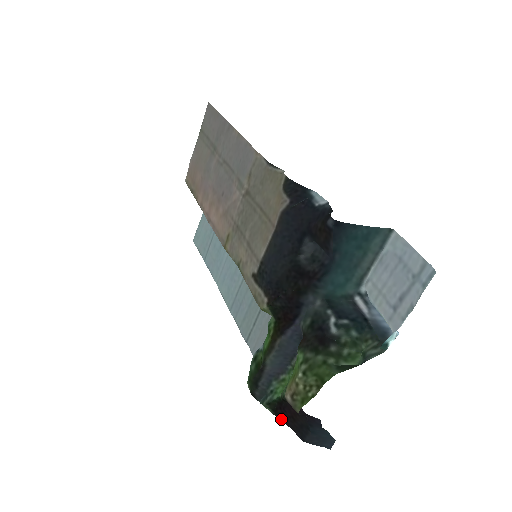
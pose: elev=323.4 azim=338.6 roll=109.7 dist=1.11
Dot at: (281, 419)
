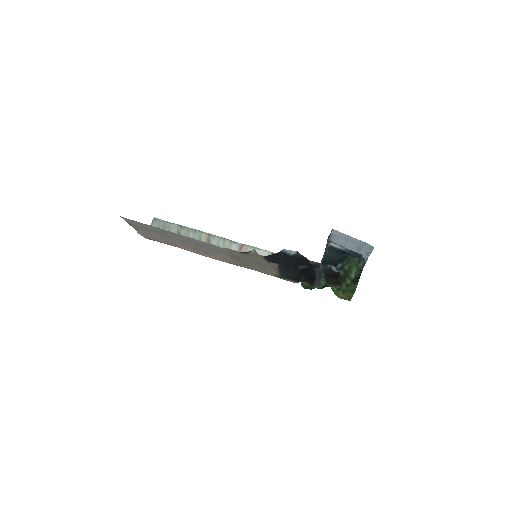
Dot at: occluded
